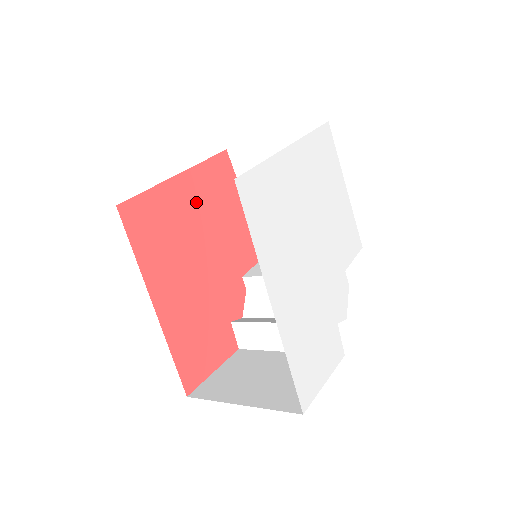
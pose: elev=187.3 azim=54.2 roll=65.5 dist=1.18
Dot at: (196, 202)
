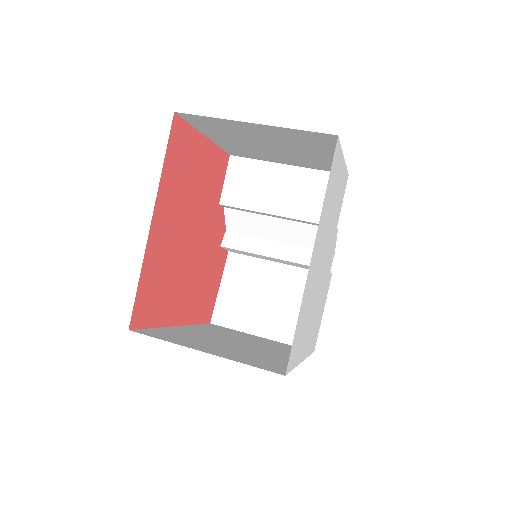
Dot at: (172, 217)
